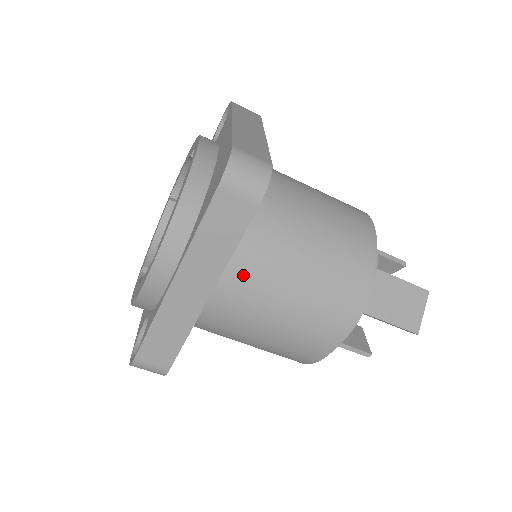
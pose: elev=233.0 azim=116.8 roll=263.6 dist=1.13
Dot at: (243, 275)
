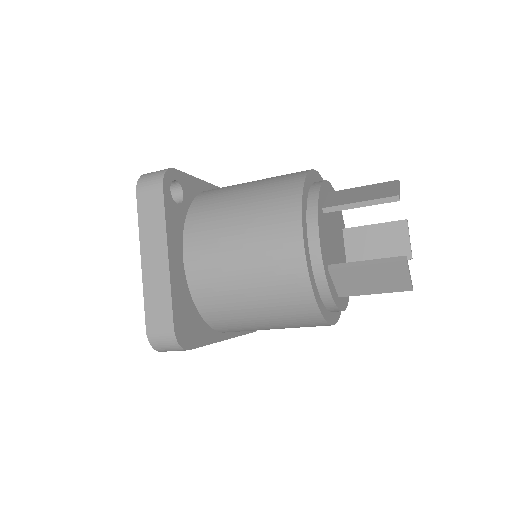
Dot at: (233, 330)
